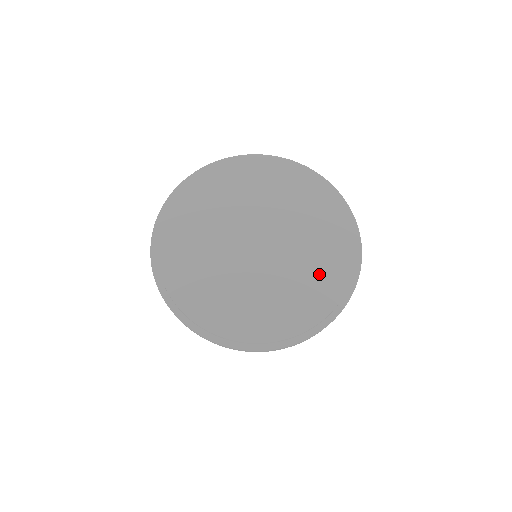
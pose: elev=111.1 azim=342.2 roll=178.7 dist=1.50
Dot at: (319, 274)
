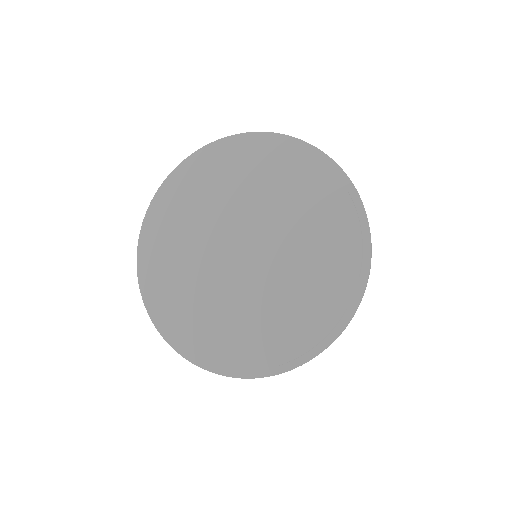
Dot at: (315, 213)
